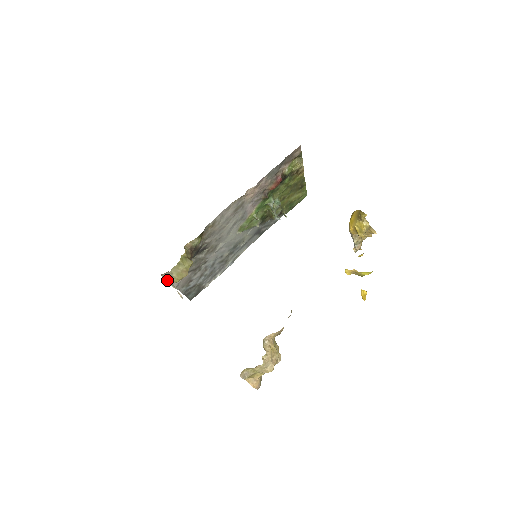
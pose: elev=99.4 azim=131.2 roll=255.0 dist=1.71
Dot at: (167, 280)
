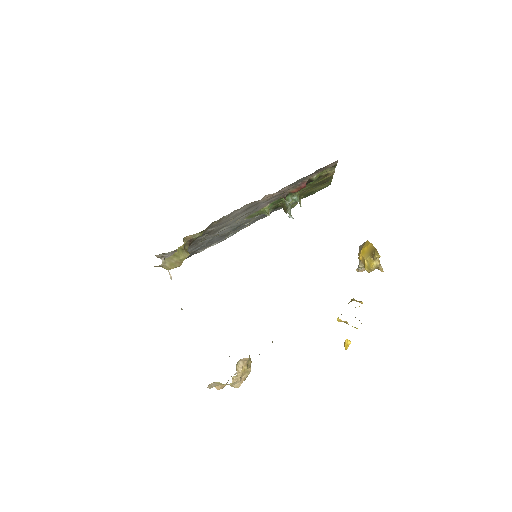
Dot at: (159, 266)
